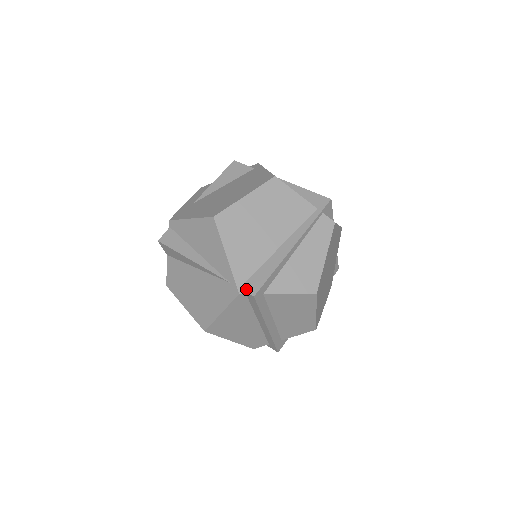
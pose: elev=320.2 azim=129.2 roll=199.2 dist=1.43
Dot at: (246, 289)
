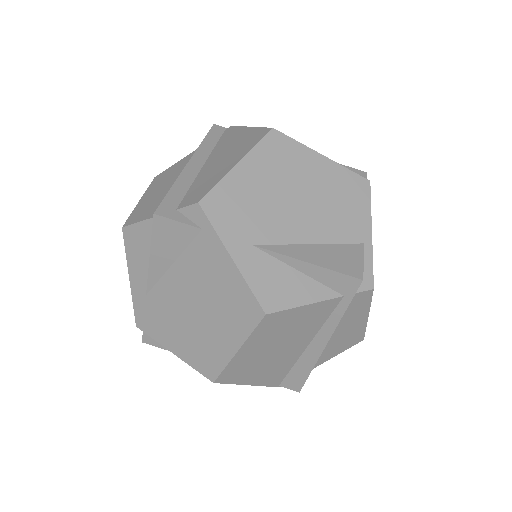
Dot at: (287, 387)
